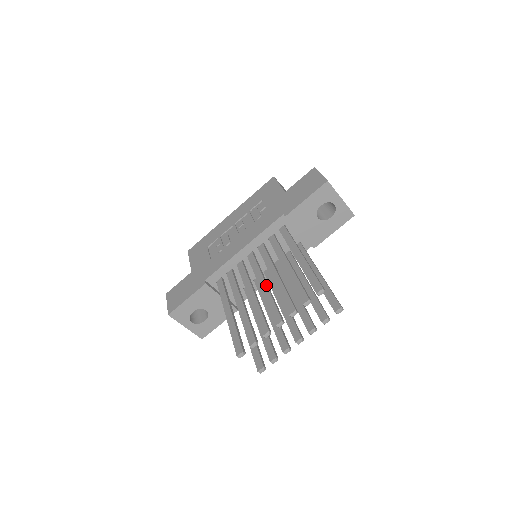
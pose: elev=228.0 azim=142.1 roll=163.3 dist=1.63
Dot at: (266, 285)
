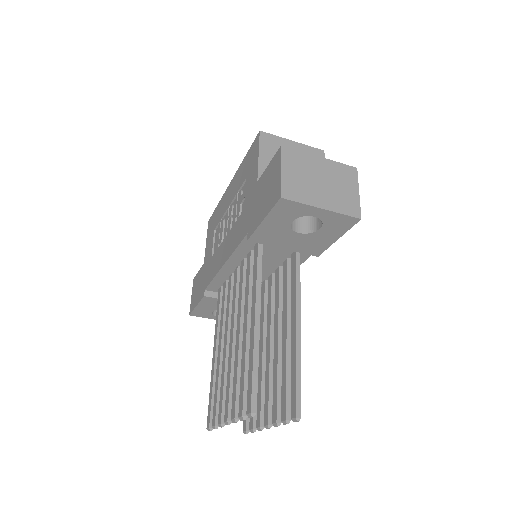
Dot at: (232, 344)
